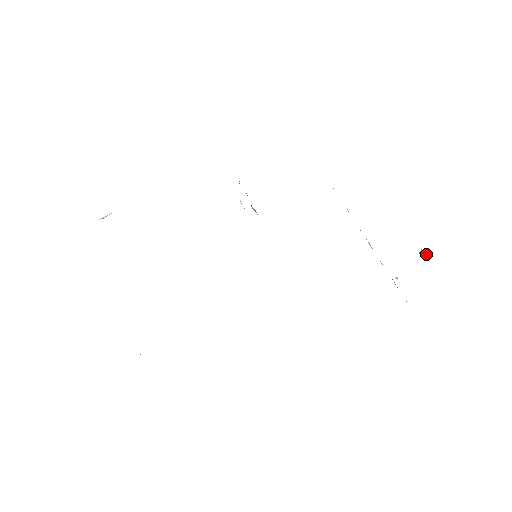
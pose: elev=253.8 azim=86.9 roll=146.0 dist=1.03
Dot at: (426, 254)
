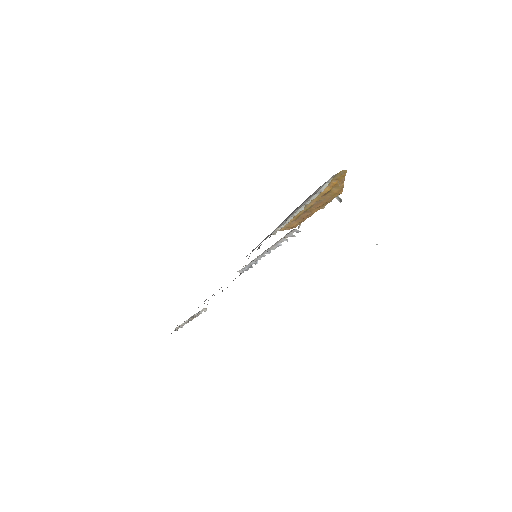
Dot at: (337, 196)
